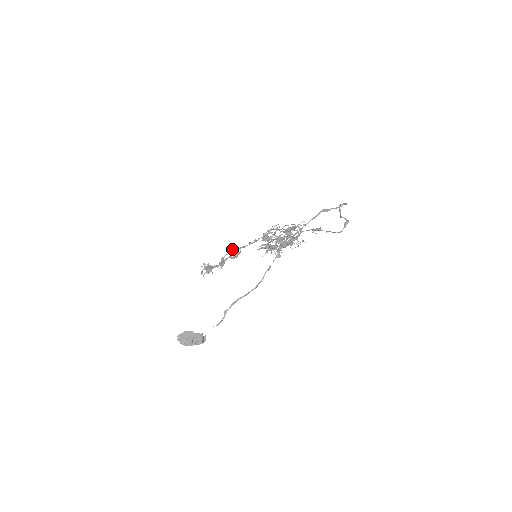
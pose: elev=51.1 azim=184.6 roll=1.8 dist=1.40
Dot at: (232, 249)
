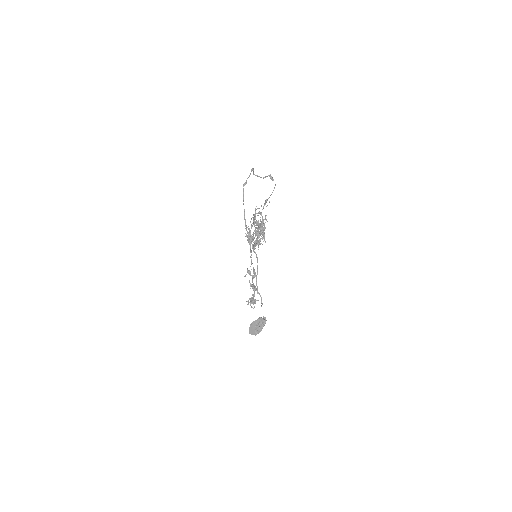
Dot at: occluded
